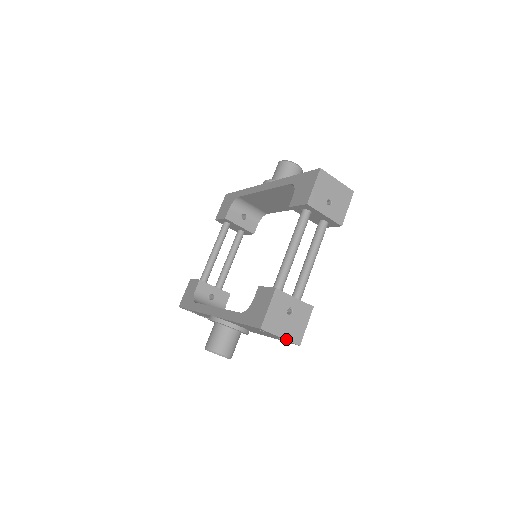
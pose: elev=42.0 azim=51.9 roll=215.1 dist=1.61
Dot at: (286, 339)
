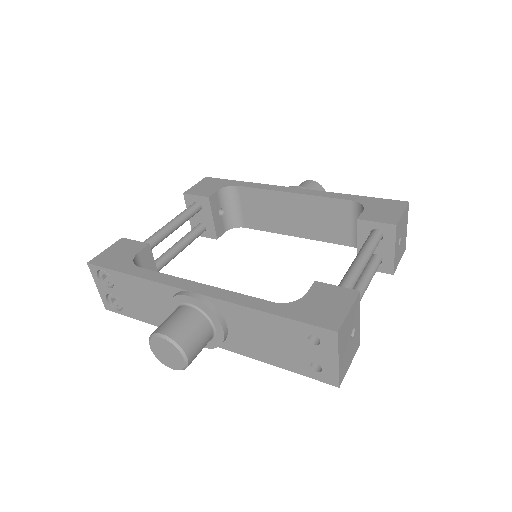
Dot at: (339, 367)
